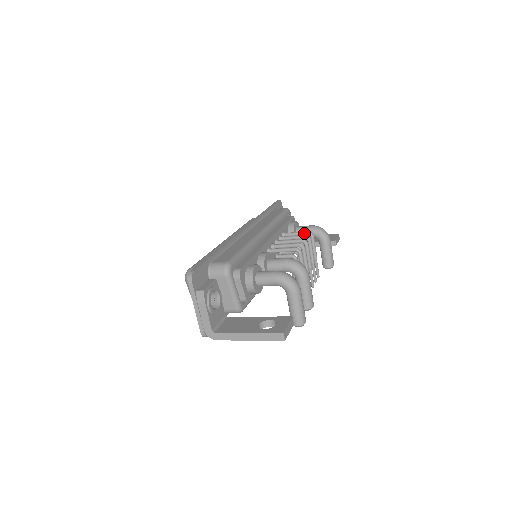
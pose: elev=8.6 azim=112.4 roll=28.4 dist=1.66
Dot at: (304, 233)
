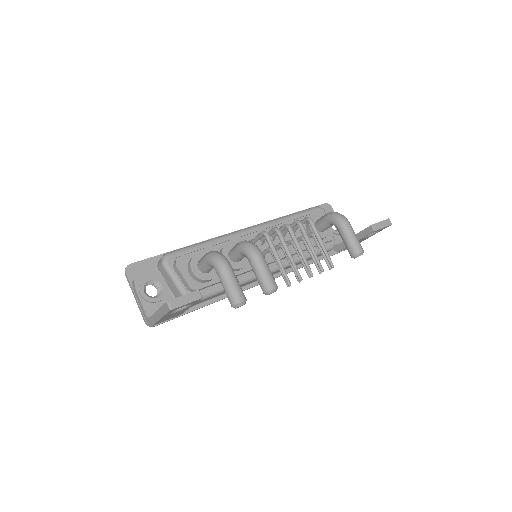
Dot at: (302, 220)
